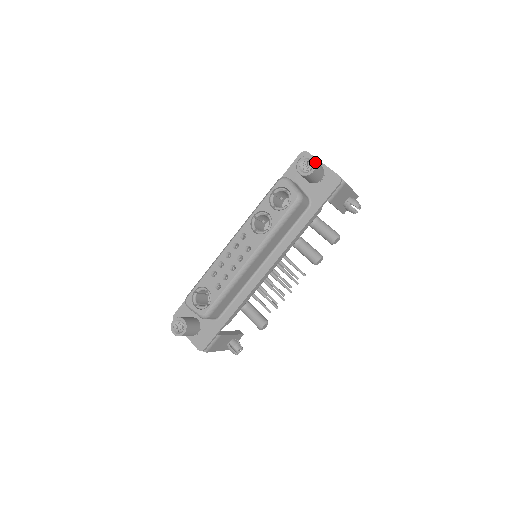
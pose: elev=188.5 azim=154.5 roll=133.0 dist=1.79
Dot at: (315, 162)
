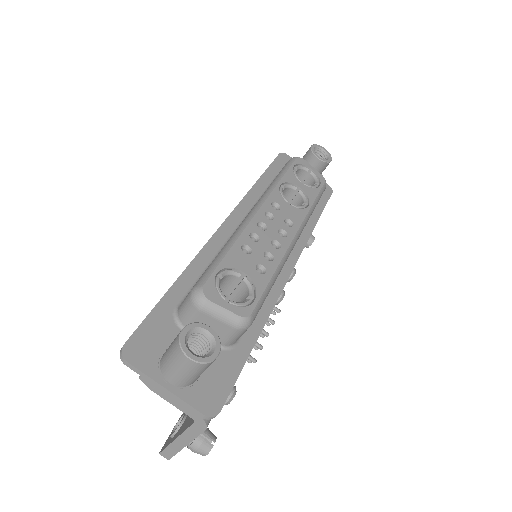
Dot at: occluded
